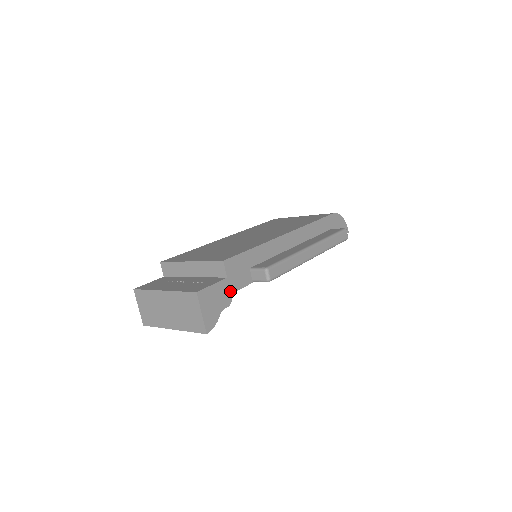
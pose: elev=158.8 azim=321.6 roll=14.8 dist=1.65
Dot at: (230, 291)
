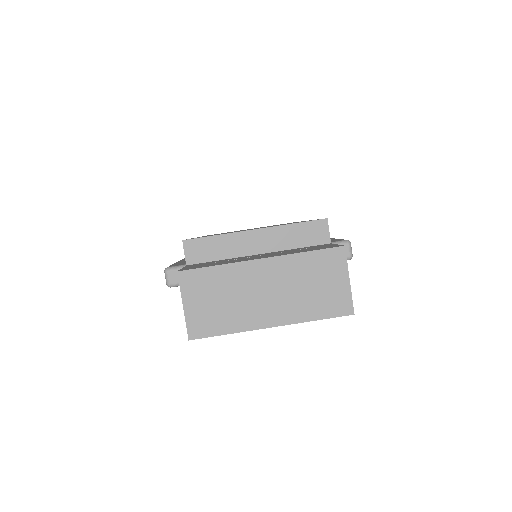
Dot at: occluded
